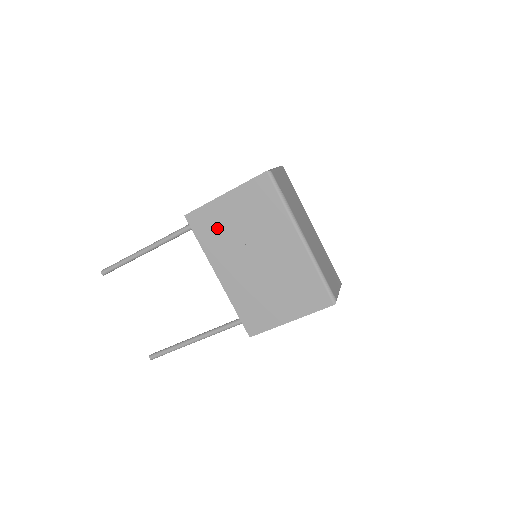
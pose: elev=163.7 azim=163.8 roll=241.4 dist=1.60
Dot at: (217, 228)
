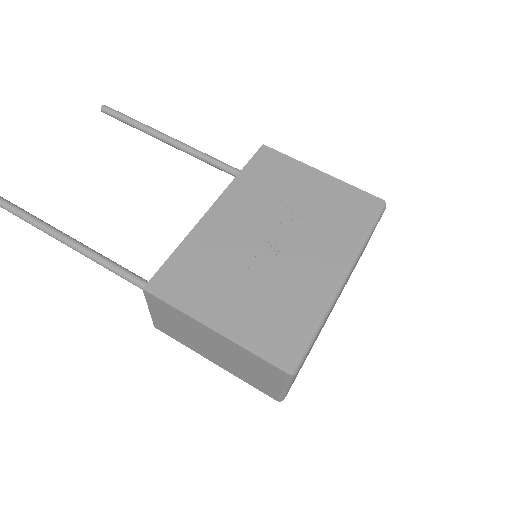
Dot at: (276, 181)
